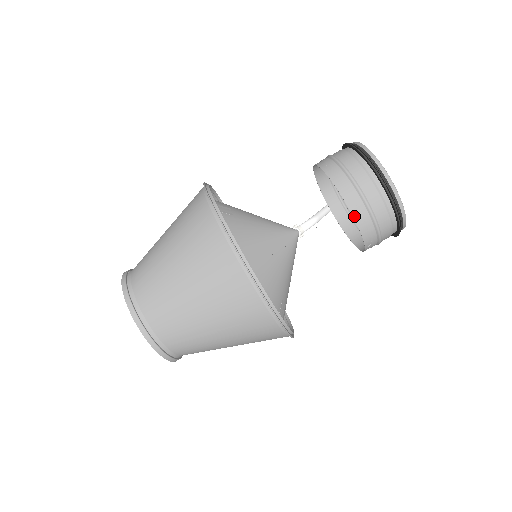
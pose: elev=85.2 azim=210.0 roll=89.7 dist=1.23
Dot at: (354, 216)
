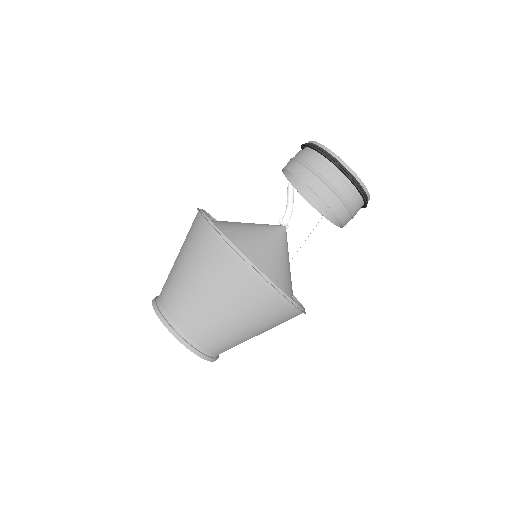
Dot at: (334, 211)
